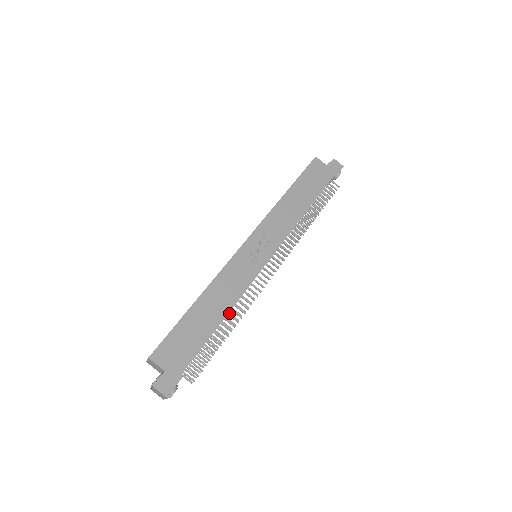
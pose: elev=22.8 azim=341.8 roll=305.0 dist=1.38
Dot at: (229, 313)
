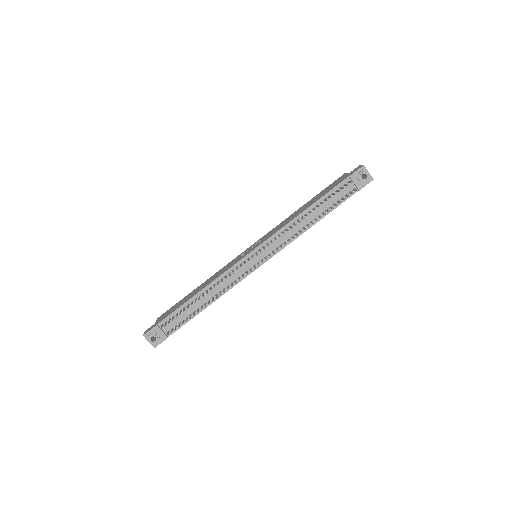
Dot at: (216, 295)
